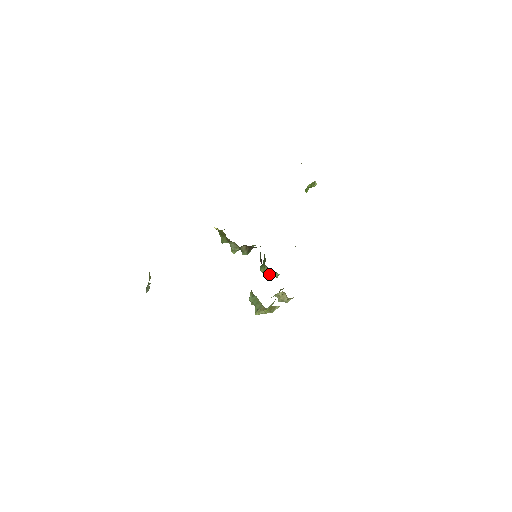
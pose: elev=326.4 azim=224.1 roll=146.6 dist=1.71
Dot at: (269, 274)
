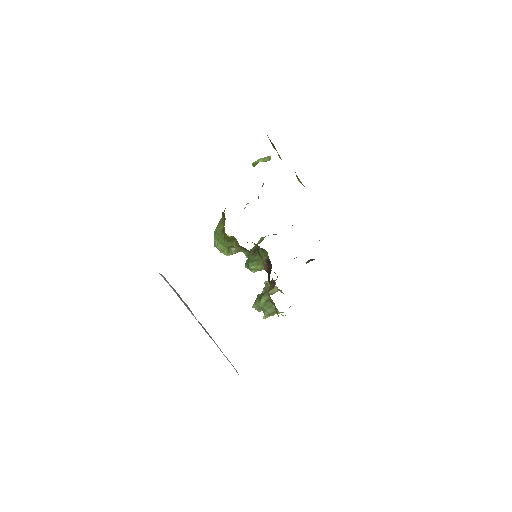
Dot at: occluded
